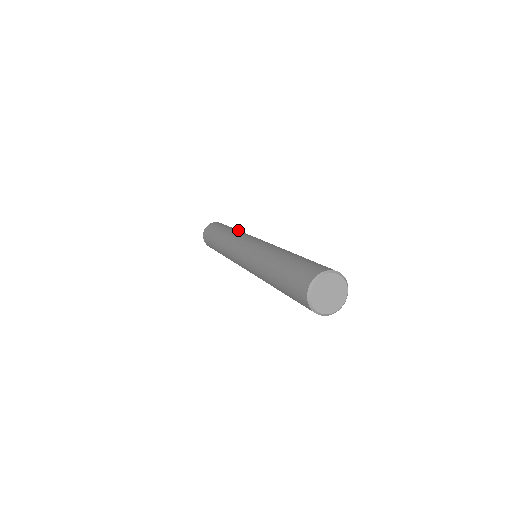
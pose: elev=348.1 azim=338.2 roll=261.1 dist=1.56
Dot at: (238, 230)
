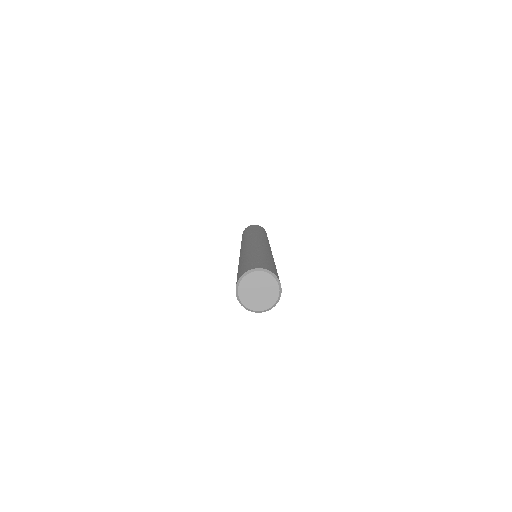
Dot at: (250, 232)
